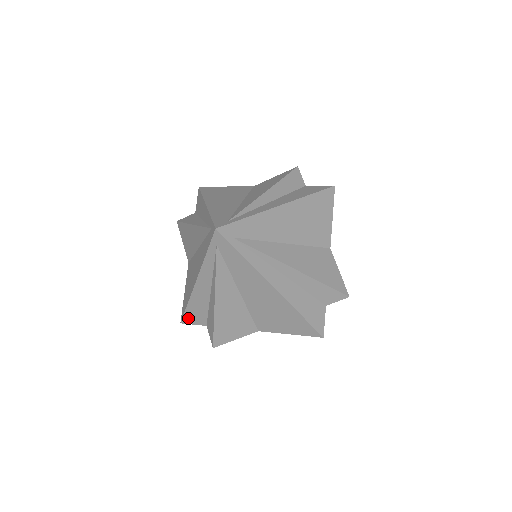
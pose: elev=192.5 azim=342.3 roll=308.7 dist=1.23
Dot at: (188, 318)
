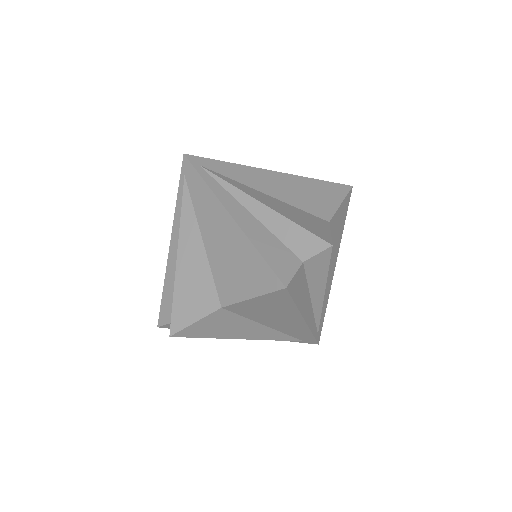
Dot at: (163, 313)
